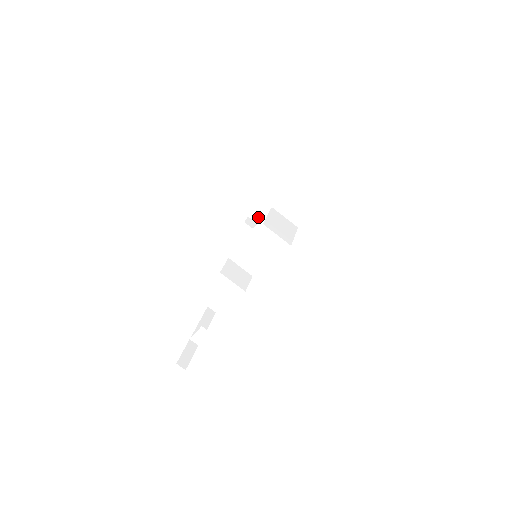
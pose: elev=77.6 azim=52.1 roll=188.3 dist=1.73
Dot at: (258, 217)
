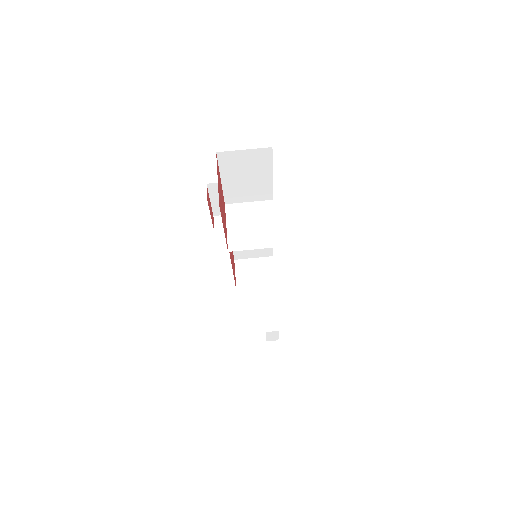
Dot at: occluded
